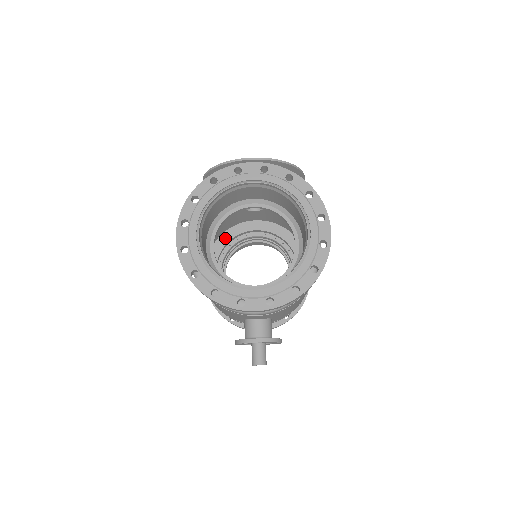
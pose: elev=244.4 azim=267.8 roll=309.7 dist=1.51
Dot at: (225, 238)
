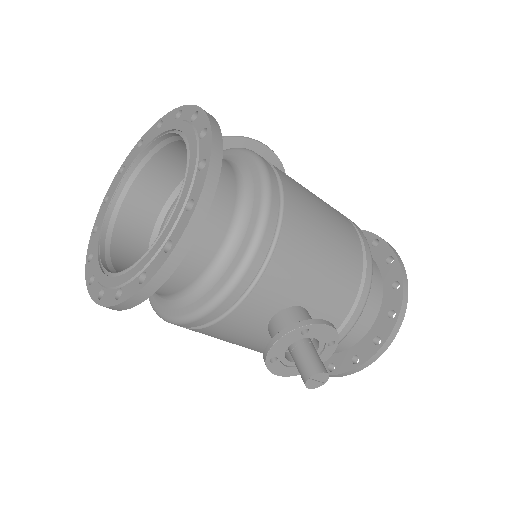
Dot at: occluded
